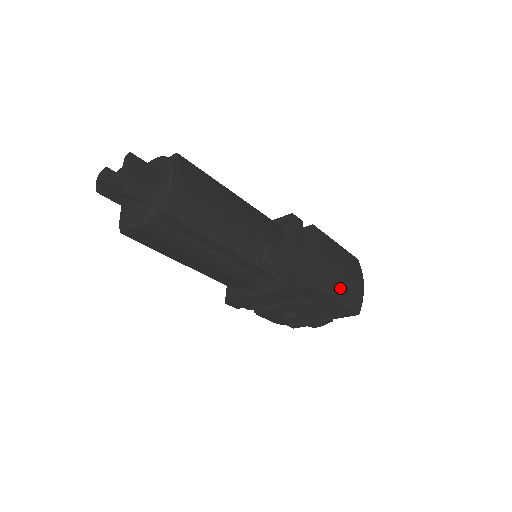
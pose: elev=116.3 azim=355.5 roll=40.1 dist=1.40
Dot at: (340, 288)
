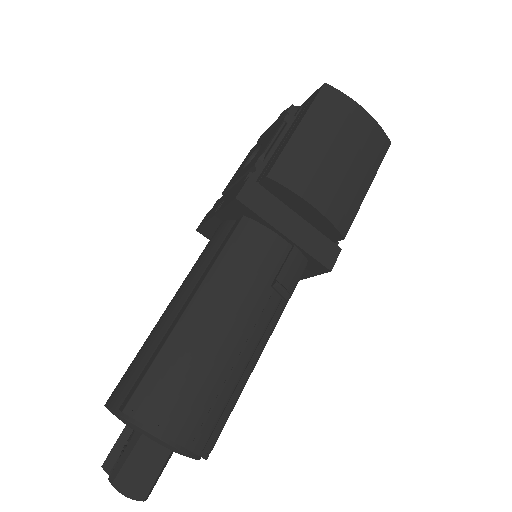
Dot at: (359, 175)
